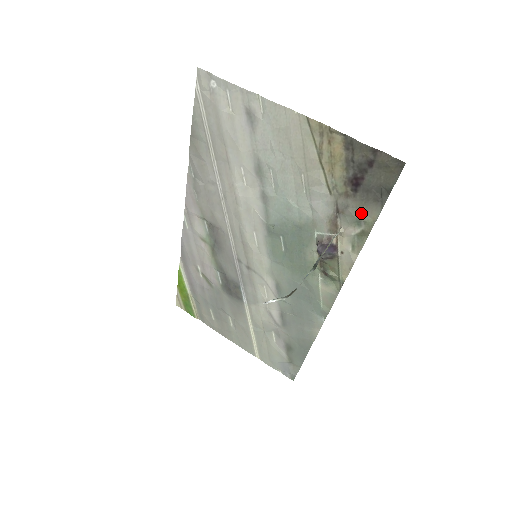
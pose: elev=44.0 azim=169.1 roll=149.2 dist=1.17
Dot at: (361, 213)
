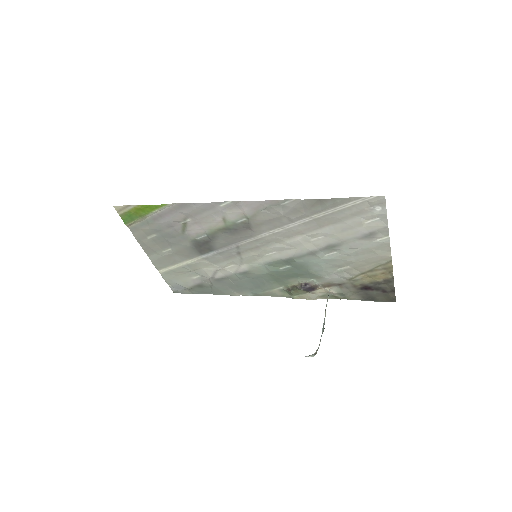
Dot at: (349, 294)
